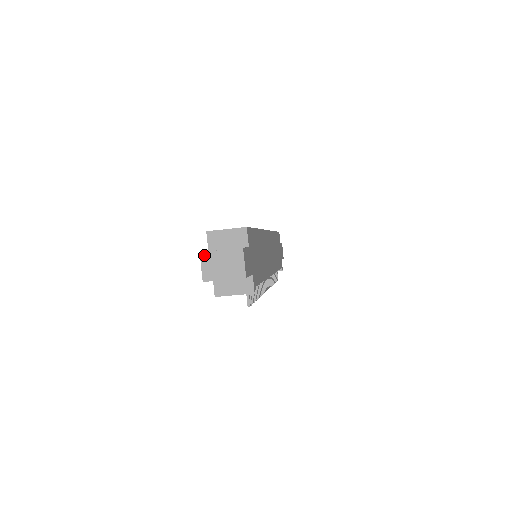
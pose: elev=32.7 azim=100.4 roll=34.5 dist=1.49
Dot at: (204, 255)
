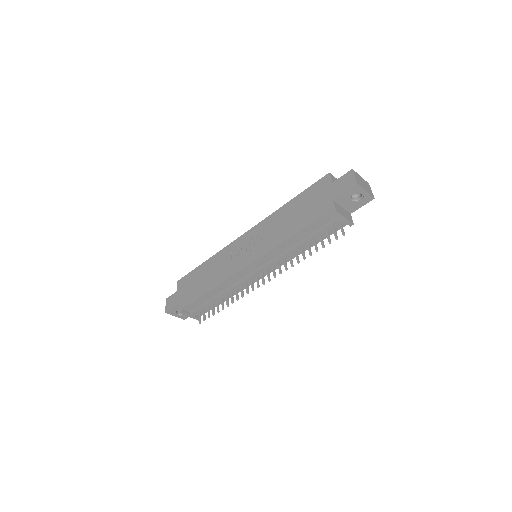
Dot at: (355, 172)
